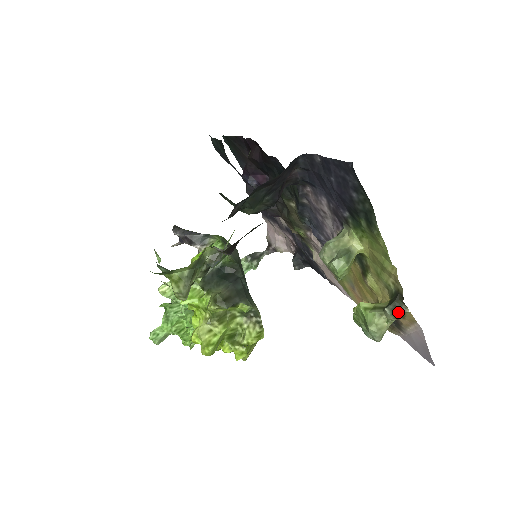
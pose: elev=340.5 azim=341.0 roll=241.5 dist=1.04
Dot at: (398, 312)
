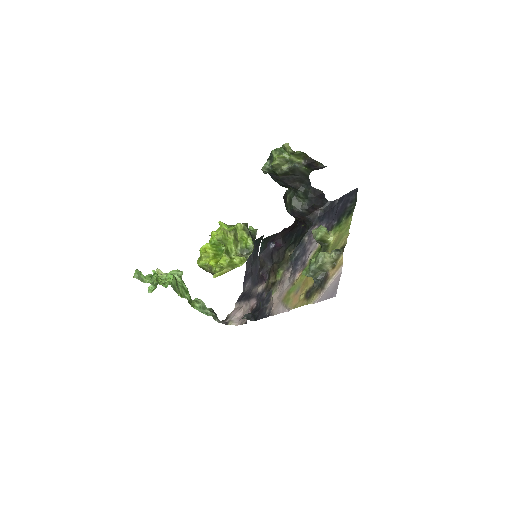
Dot at: (339, 251)
